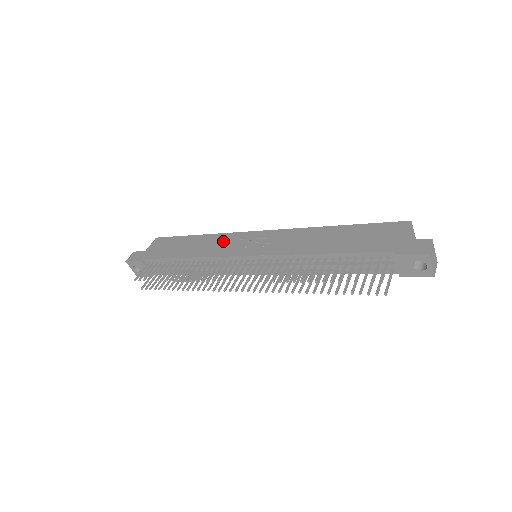
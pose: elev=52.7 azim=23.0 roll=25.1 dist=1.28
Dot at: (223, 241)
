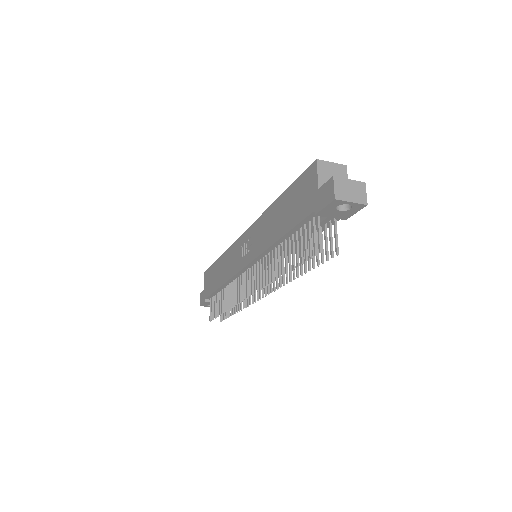
Dot at: (231, 257)
